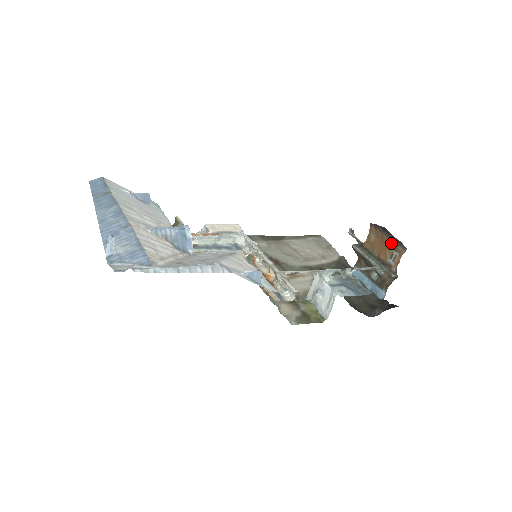
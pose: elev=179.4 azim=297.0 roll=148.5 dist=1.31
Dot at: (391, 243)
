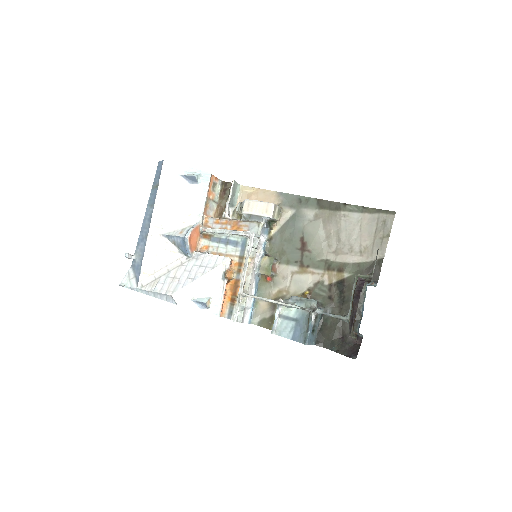
Dot at: (350, 316)
